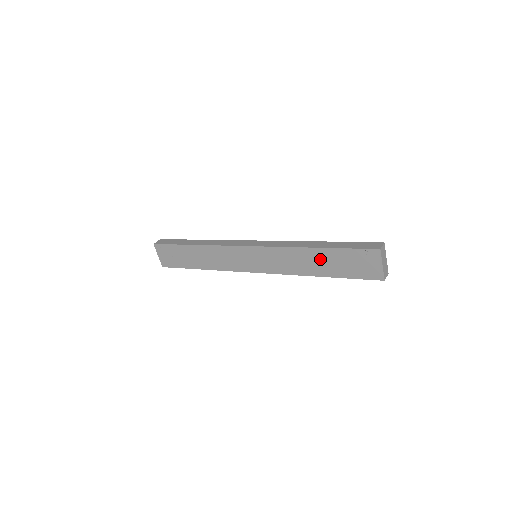
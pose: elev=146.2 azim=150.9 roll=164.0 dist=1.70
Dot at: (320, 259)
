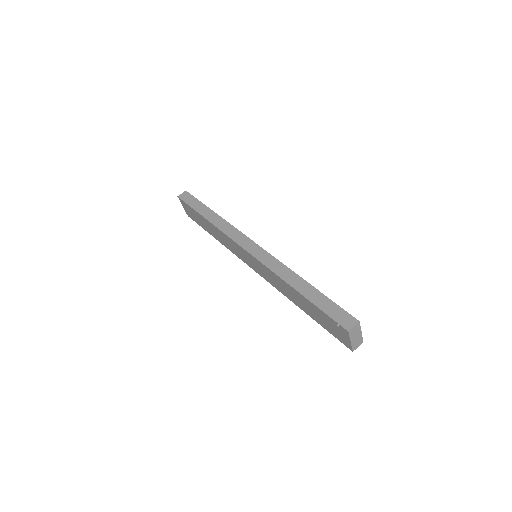
Dot at: (301, 300)
